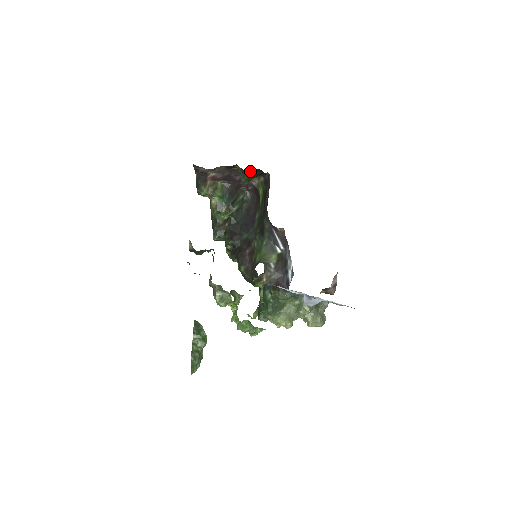
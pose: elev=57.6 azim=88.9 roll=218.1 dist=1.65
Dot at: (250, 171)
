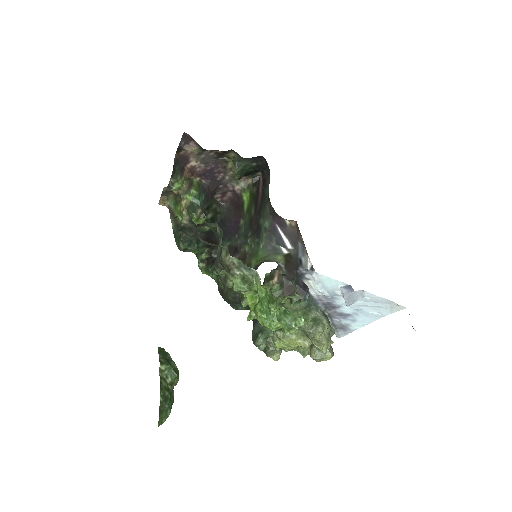
Dot at: (250, 158)
